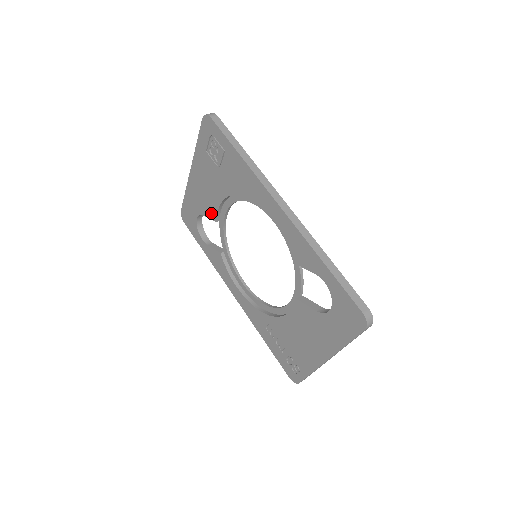
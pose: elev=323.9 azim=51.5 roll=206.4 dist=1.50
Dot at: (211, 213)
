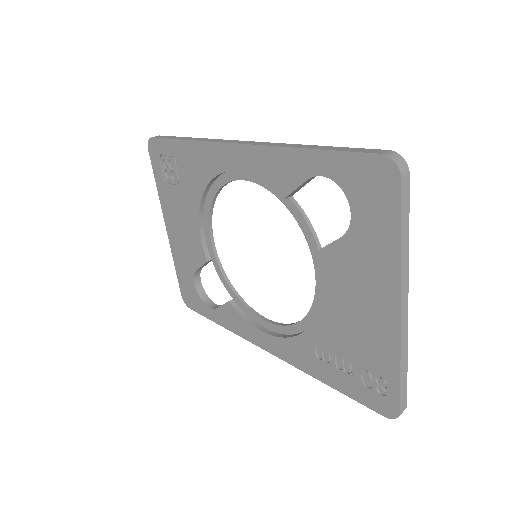
Dot at: (199, 256)
